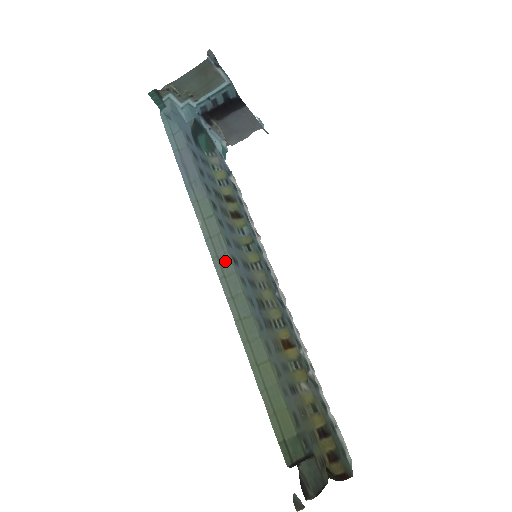
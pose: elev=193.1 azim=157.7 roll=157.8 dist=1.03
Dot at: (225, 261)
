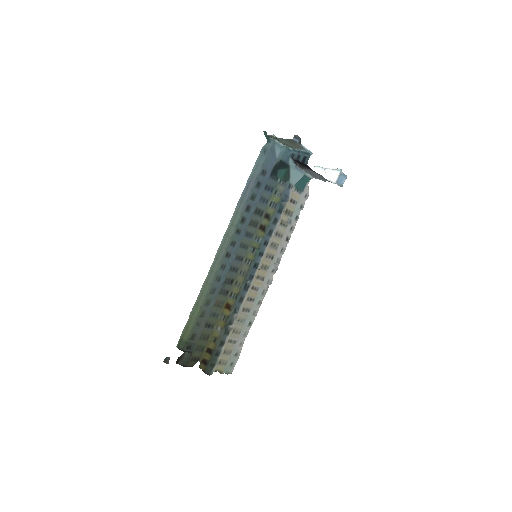
Dot at: (222, 252)
